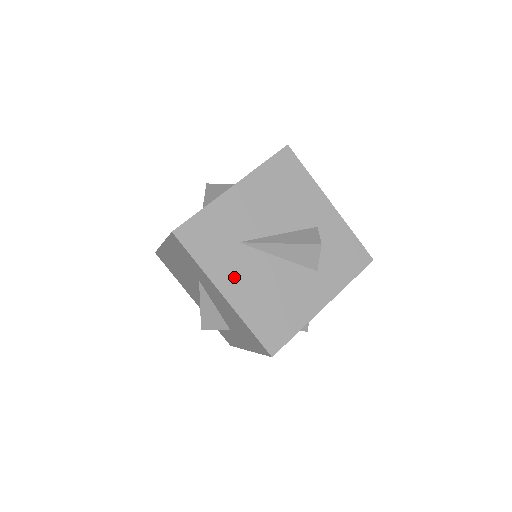
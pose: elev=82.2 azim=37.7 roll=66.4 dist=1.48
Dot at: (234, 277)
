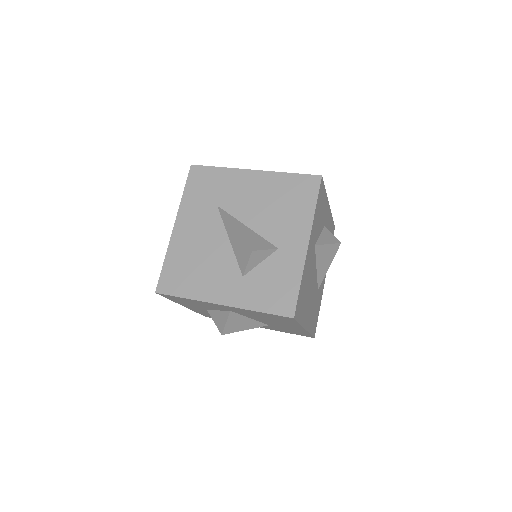
Dot at: (191, 223)
